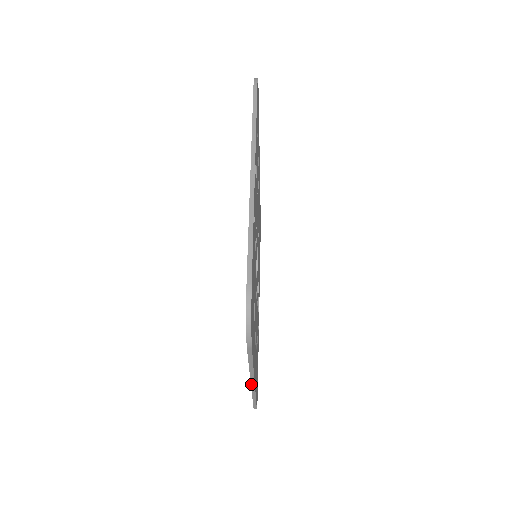
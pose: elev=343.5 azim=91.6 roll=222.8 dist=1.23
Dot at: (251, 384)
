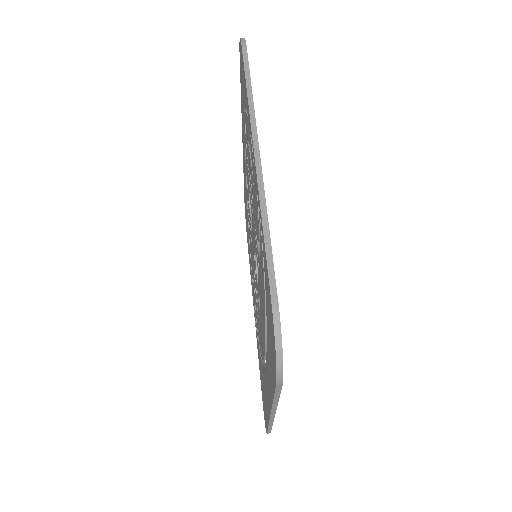
Dot at: (270, 415)
